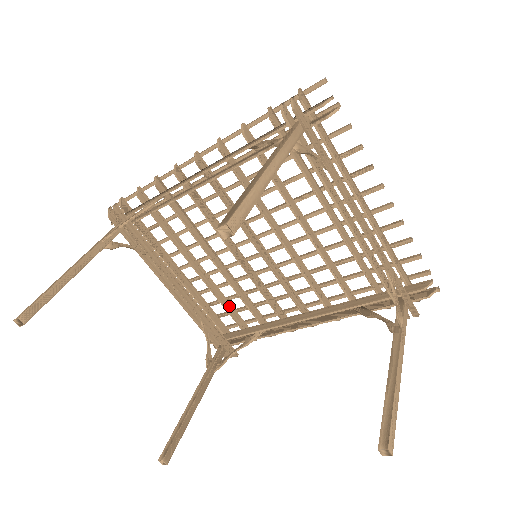
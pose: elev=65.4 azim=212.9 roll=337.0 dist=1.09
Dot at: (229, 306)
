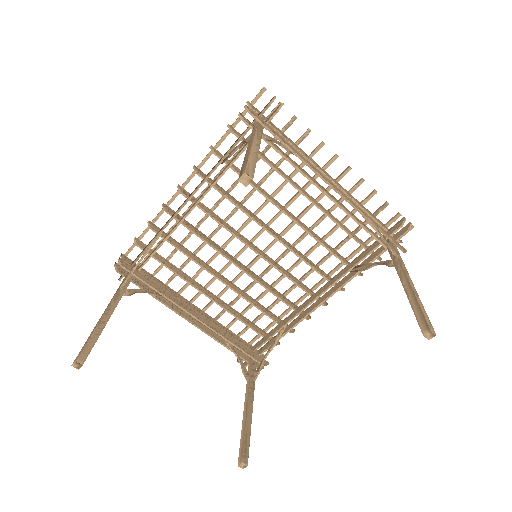
Dot at: (245, 320)
